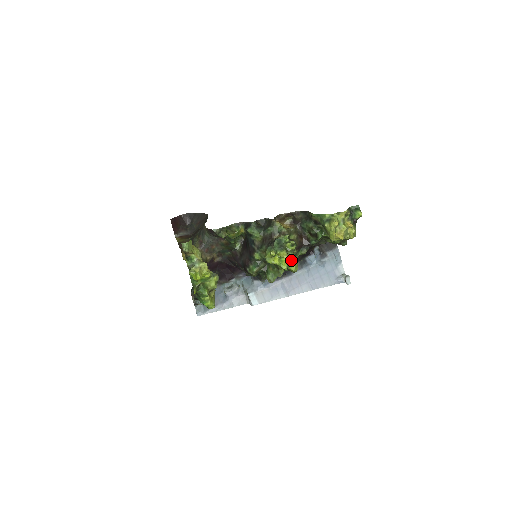
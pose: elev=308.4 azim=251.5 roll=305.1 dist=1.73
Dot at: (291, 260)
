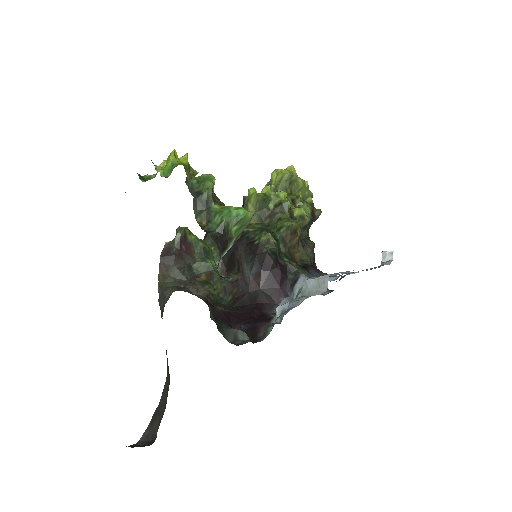
Dot at: occluded
